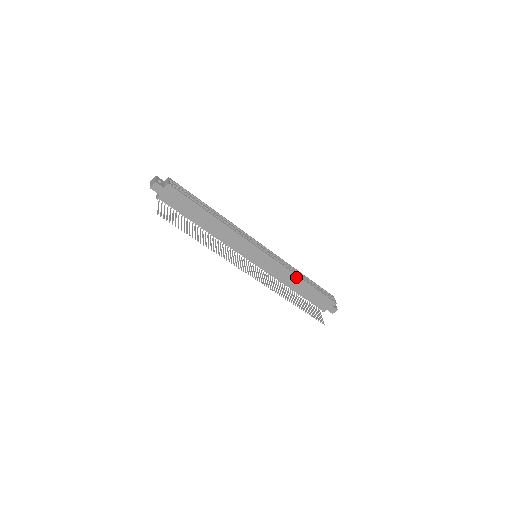
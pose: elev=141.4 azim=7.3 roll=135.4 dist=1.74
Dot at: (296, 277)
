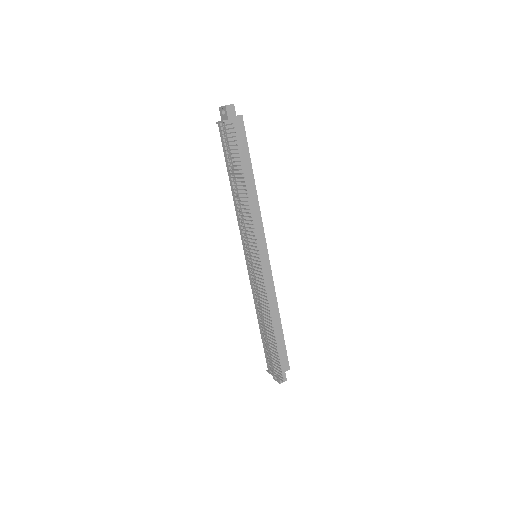
Dot at: (276, 307)
